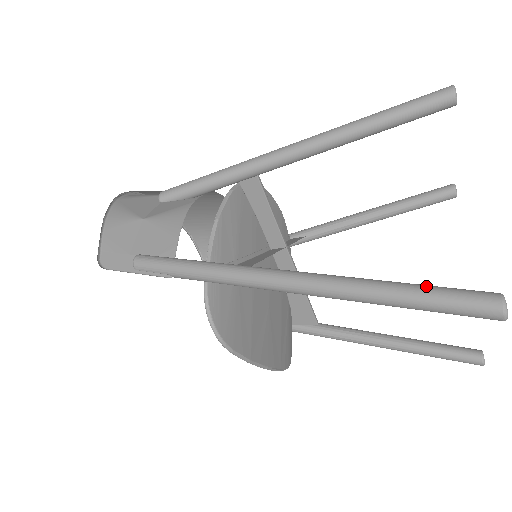
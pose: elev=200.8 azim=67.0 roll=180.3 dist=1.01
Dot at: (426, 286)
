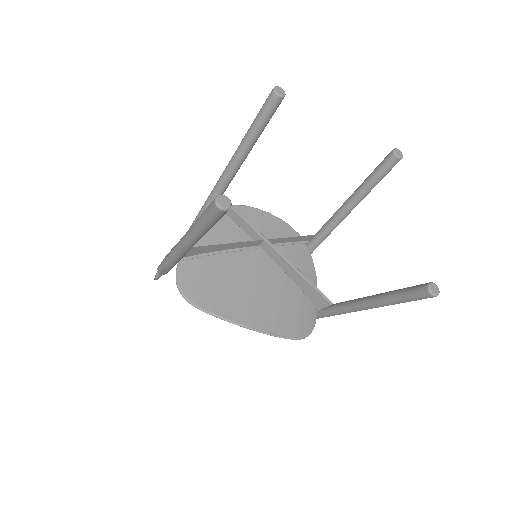
Dot at: occluded
